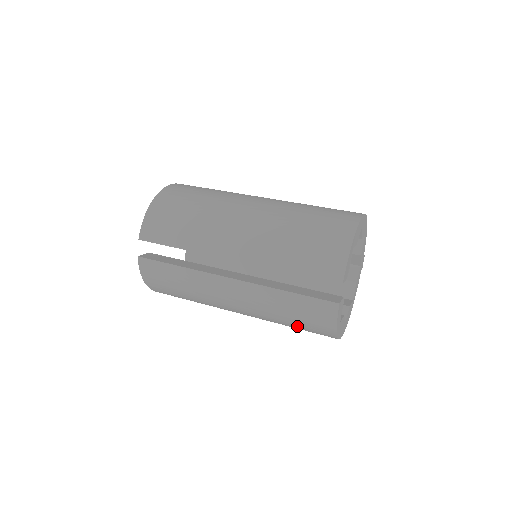
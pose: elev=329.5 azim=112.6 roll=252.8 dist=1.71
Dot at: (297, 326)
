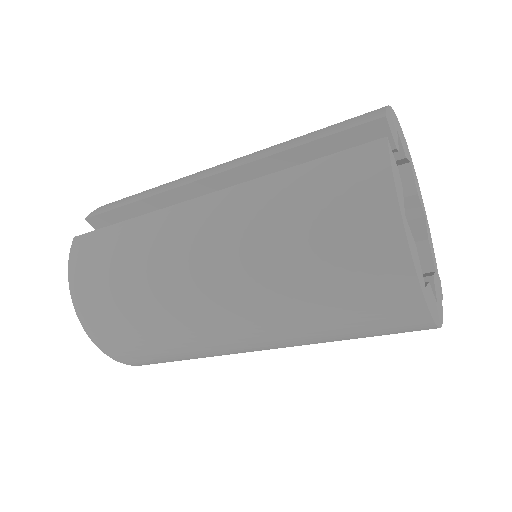
Dot at: (321, 251)
